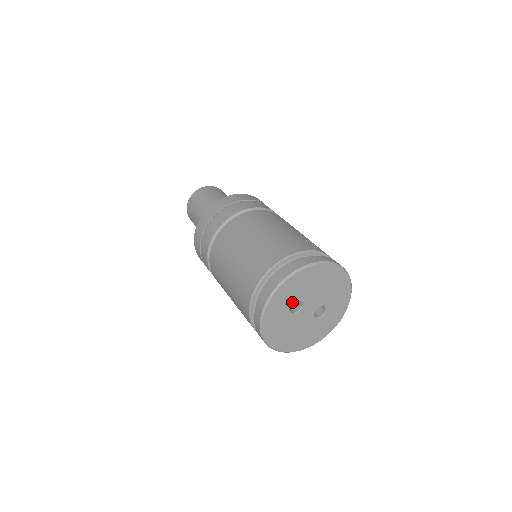
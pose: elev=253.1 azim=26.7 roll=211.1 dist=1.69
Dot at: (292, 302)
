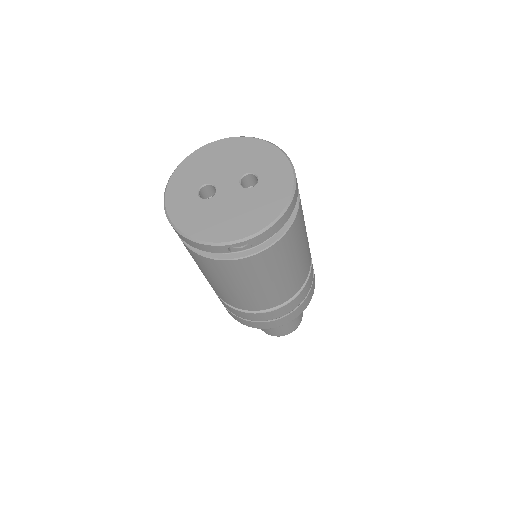
Dot at: (197, 190)
